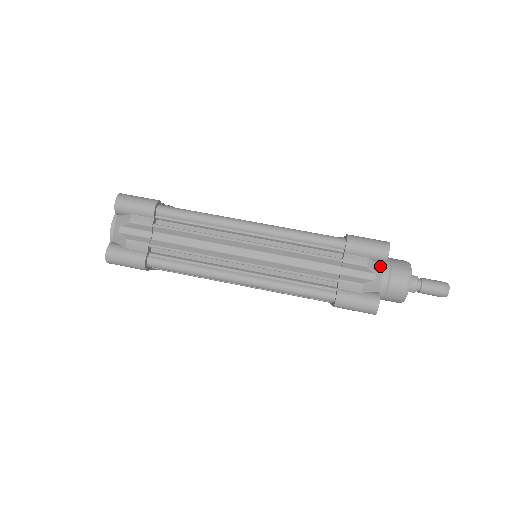
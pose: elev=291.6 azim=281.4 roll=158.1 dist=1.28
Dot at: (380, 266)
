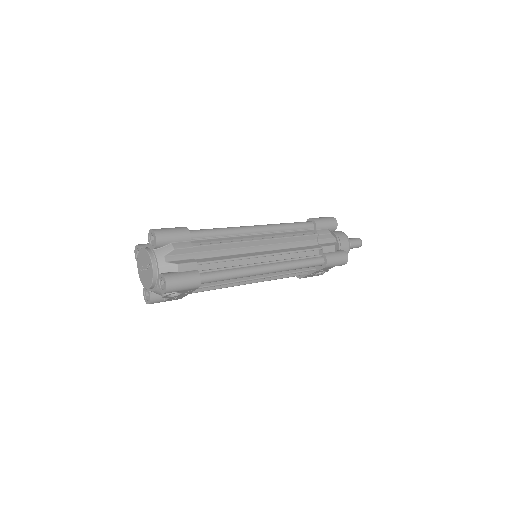
Dot at: (333, 233)
